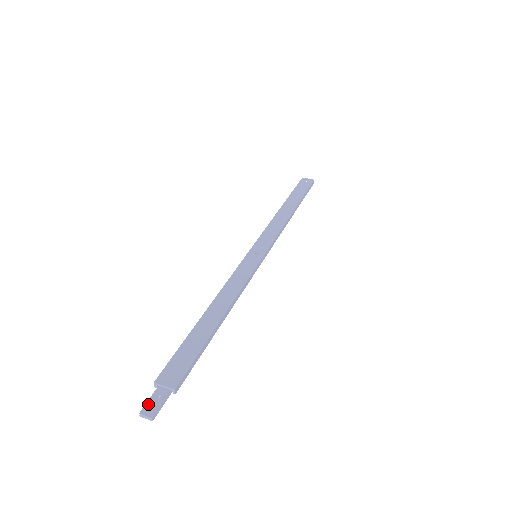
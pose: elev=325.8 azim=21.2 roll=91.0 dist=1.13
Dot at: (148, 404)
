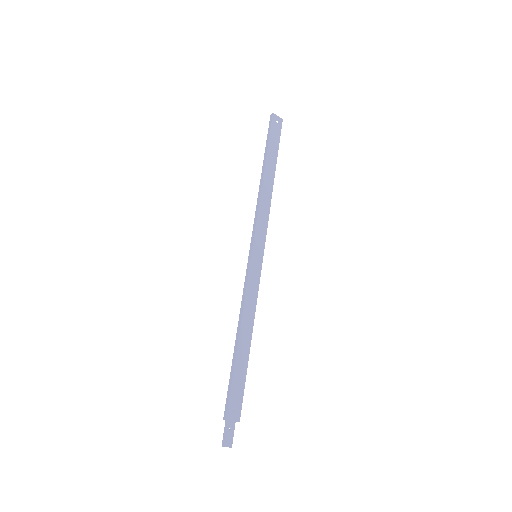
Dot at: (226, 438)
